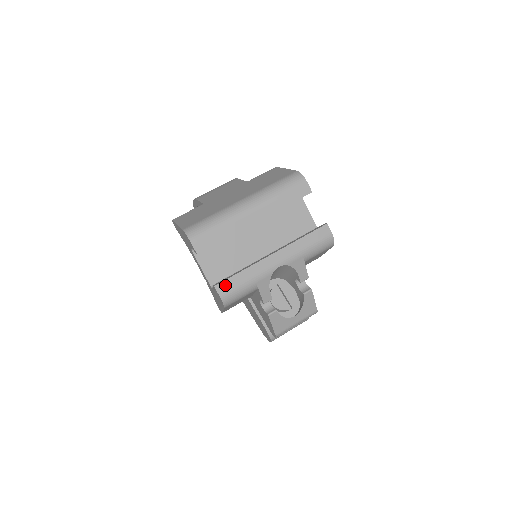
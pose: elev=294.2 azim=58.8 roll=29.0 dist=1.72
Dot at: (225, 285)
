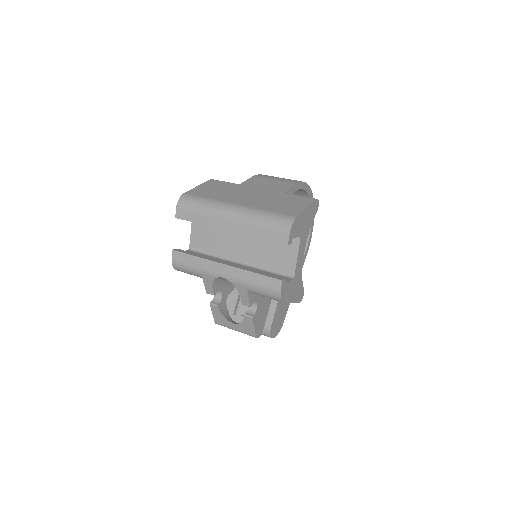
Dot at: (179, 255)
